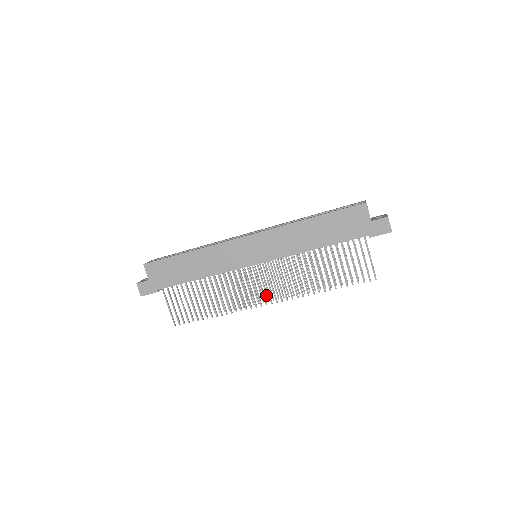
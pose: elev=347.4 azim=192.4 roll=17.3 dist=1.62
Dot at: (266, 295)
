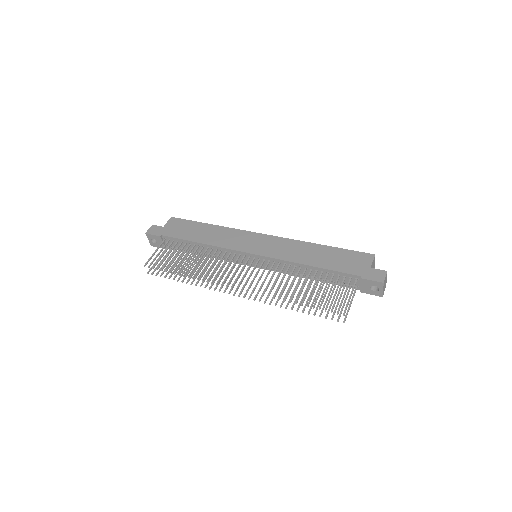
Dot at: occluded
